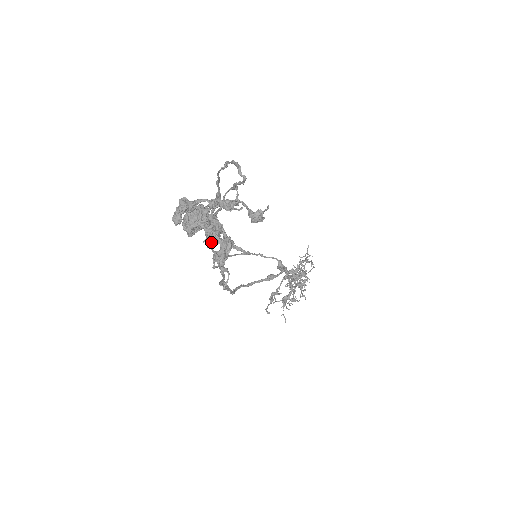
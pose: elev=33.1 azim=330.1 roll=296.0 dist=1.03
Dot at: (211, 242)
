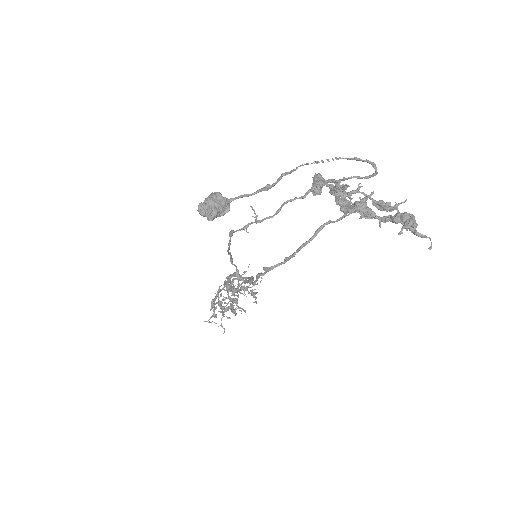
Dot at: (361, 216)
